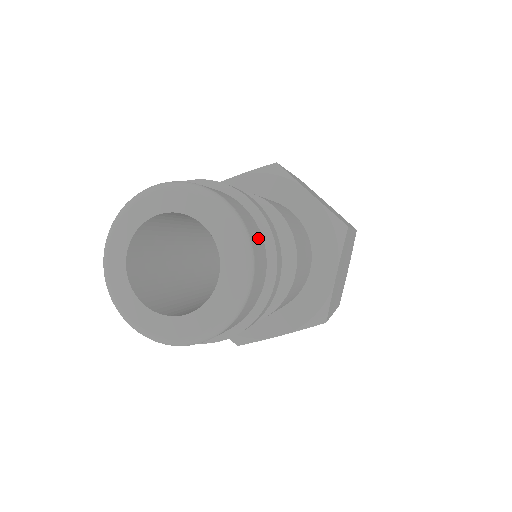
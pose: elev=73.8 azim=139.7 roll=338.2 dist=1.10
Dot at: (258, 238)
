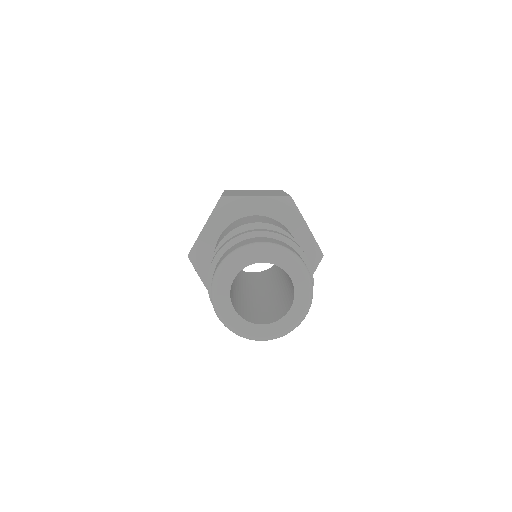
Dot at: occluded
